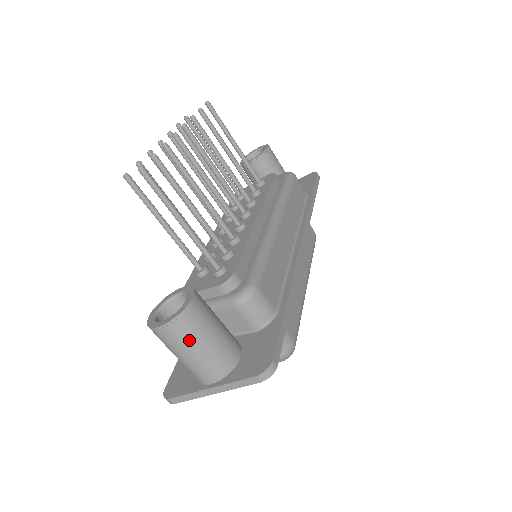
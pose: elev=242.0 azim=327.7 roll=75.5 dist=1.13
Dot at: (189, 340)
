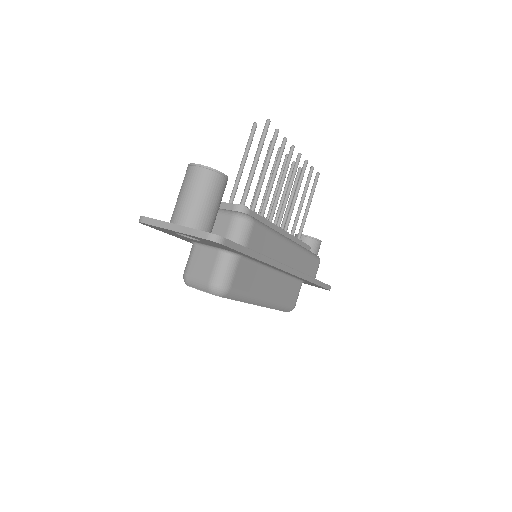
Dot at: (200, 186)
